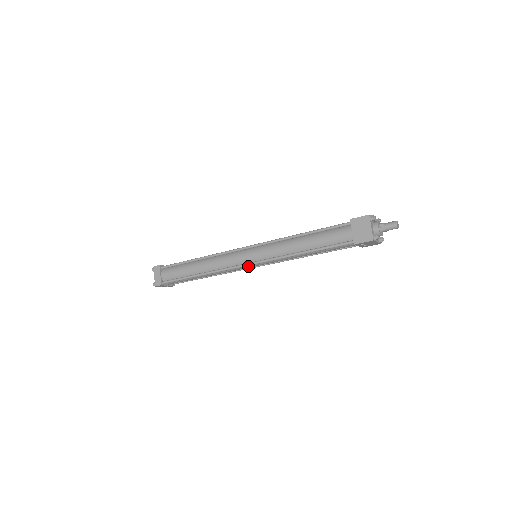
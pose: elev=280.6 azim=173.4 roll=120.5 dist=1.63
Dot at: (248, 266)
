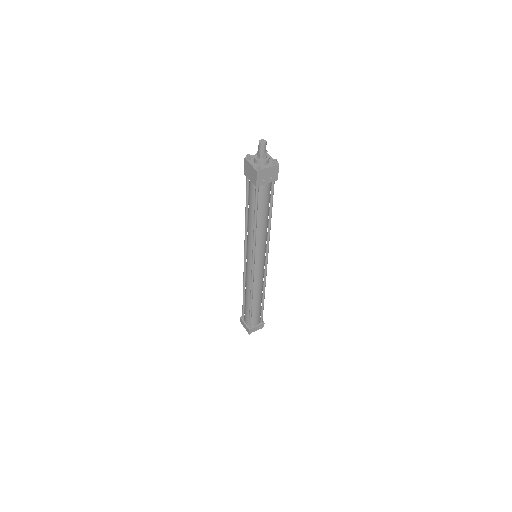
Dot at: (257, 268)
